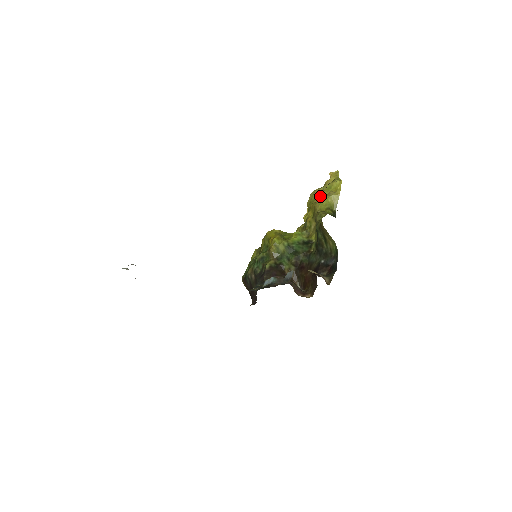
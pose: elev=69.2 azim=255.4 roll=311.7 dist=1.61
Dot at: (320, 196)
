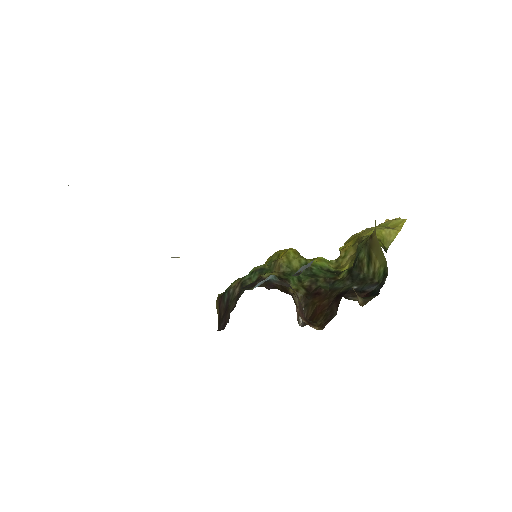
Dot at: (370, 228)
